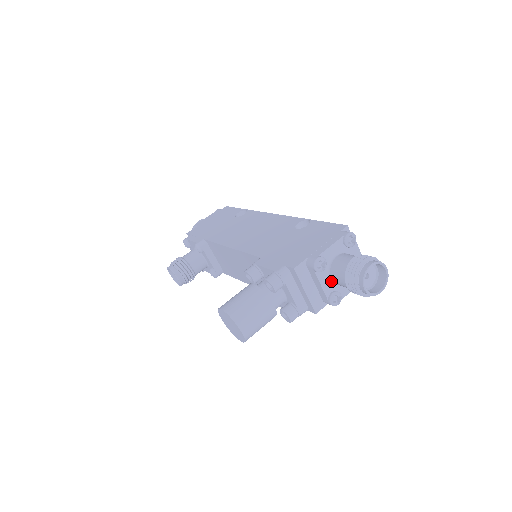
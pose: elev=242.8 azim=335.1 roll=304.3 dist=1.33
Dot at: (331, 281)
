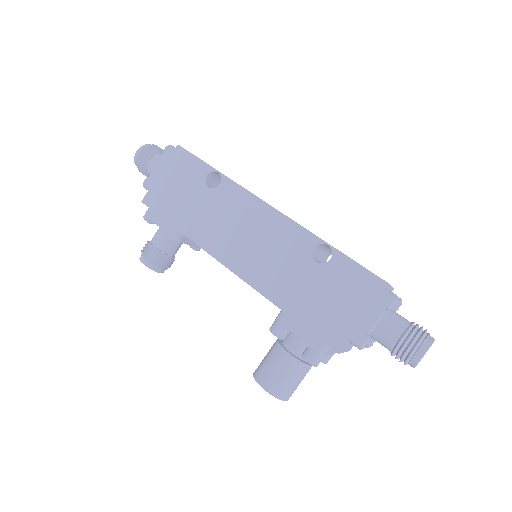
Dot at: occluded
